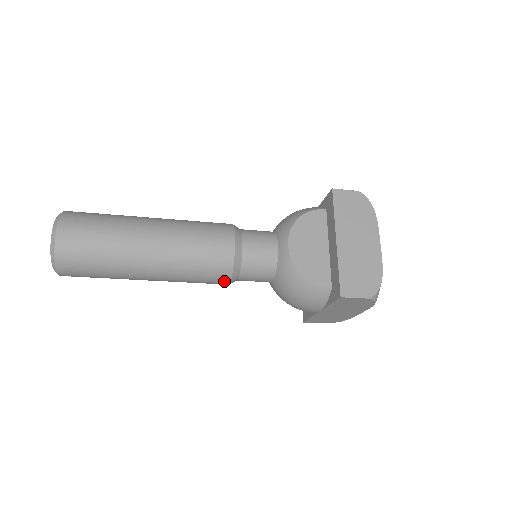
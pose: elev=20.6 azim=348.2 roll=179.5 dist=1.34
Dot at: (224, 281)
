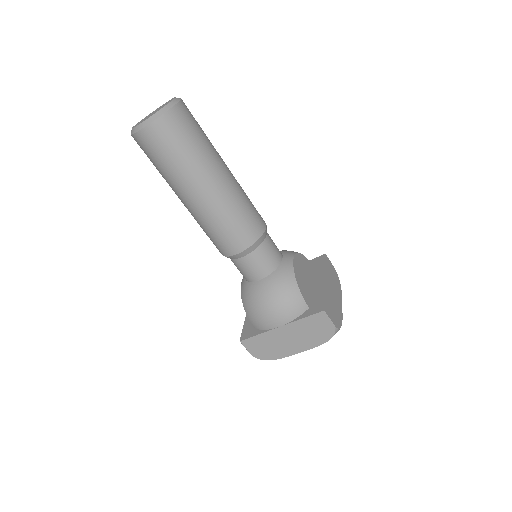
Dot at: (239, 247)
